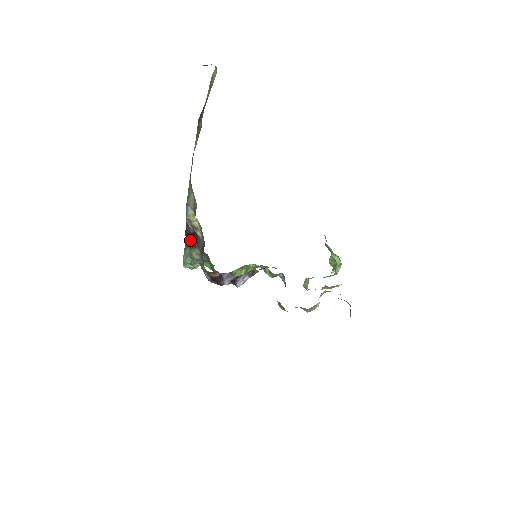
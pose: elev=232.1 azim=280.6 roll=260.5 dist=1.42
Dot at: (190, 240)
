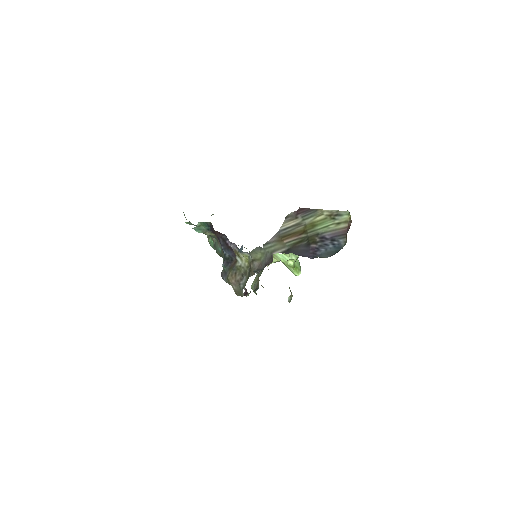
Dot at: (217, 237)
